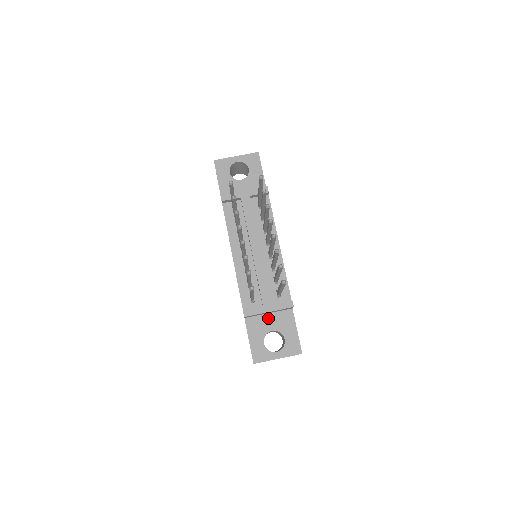
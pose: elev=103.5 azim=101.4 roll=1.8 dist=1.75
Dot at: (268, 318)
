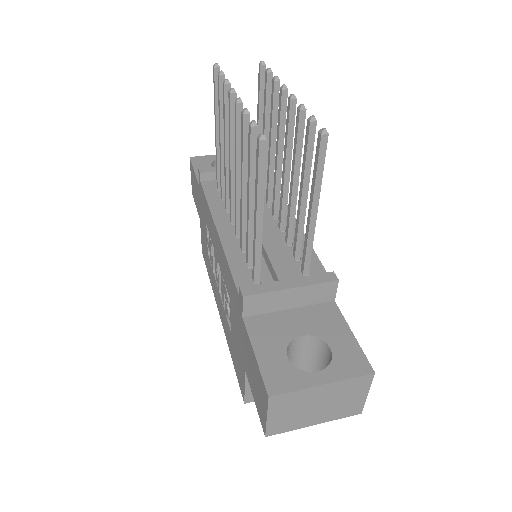
Dot at: (290, 316)
